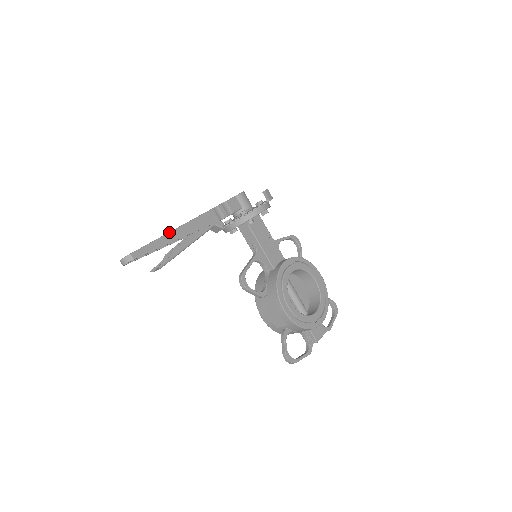
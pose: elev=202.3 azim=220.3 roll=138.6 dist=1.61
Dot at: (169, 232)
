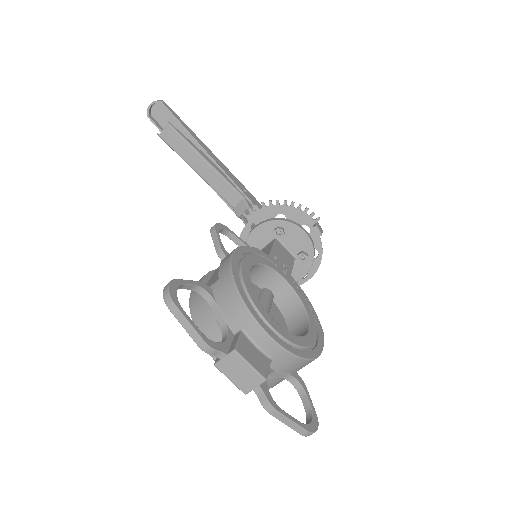
Dot at: occluded
